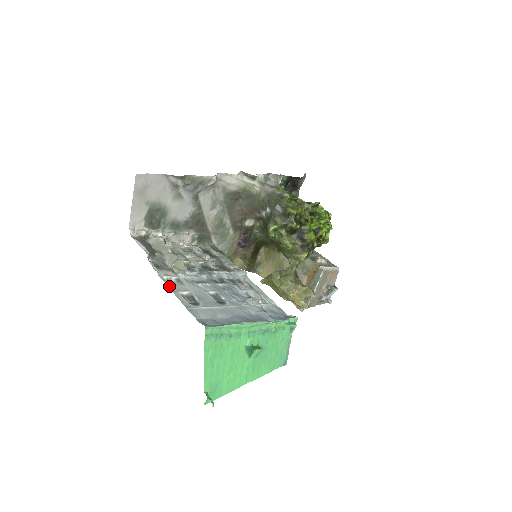
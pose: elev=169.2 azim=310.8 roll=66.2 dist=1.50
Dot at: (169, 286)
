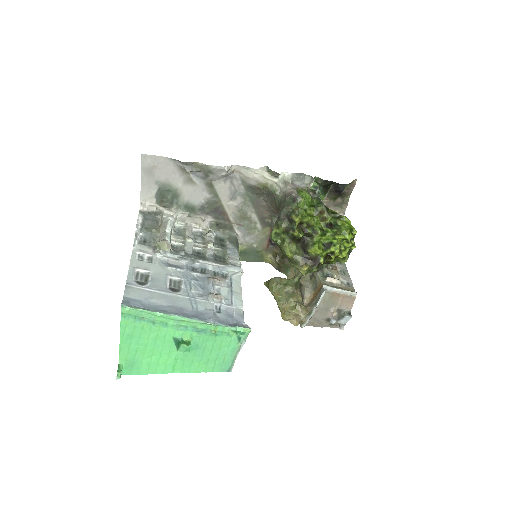
Dot at: (132, 261)
